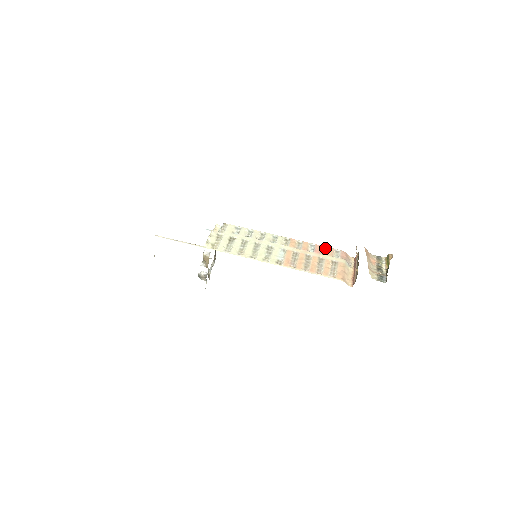
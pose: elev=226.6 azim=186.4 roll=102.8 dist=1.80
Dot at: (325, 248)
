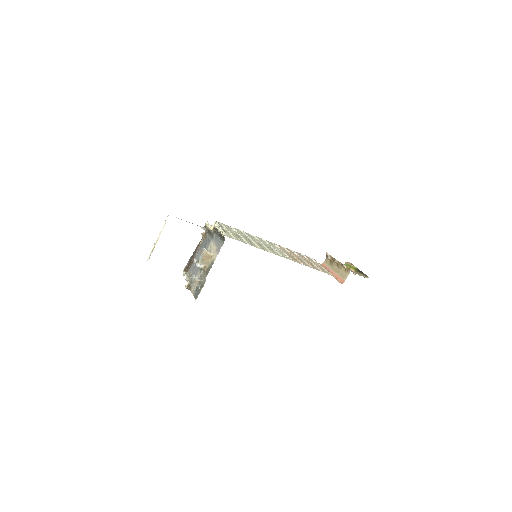
Dot at: (302, 255)
